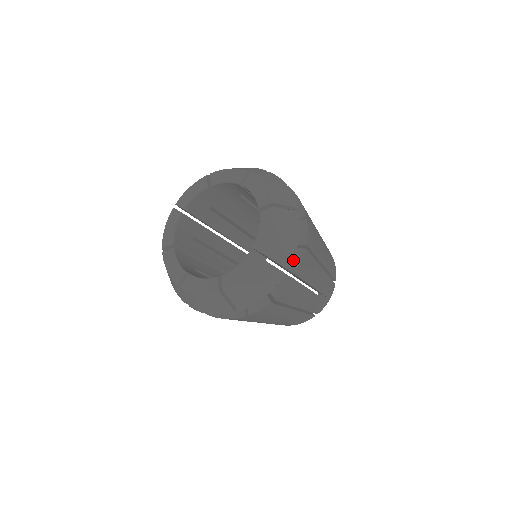
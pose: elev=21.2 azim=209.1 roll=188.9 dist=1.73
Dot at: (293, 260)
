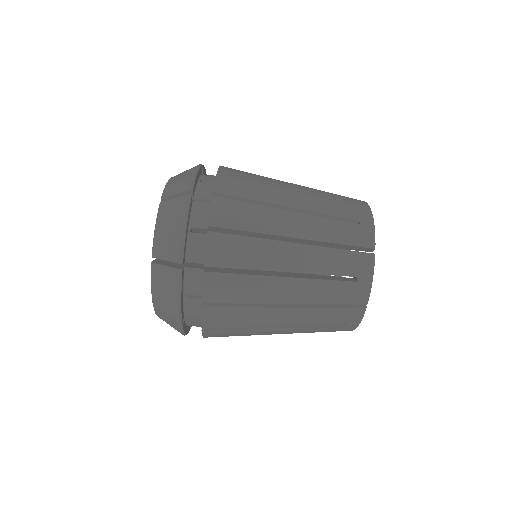
Dot at: occluded
